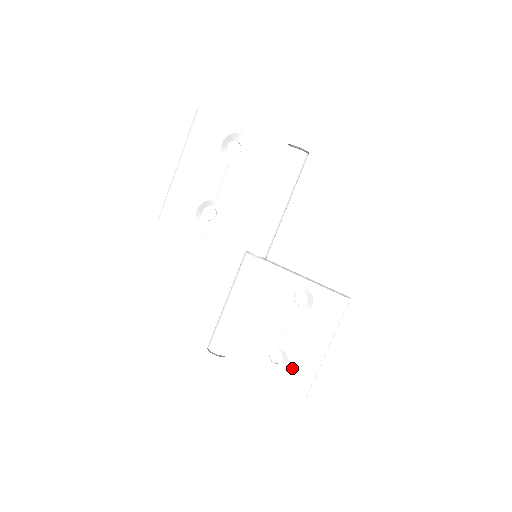
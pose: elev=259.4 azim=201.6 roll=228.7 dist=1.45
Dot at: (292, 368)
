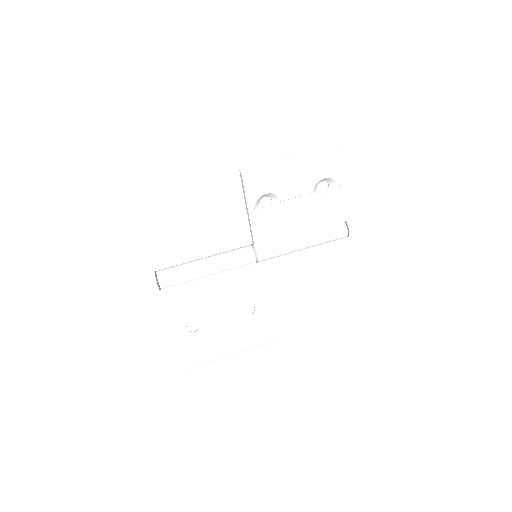
Dot at: (198, 344)
